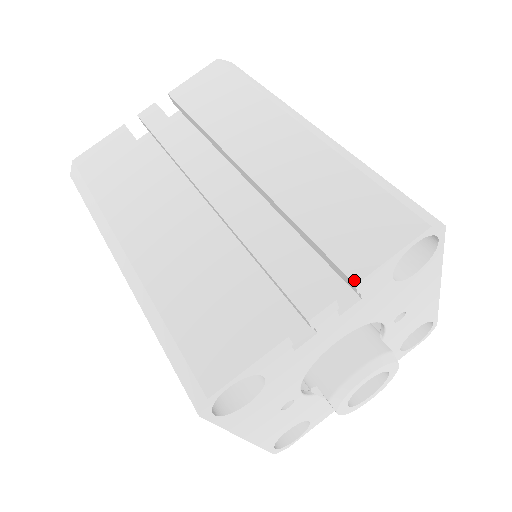
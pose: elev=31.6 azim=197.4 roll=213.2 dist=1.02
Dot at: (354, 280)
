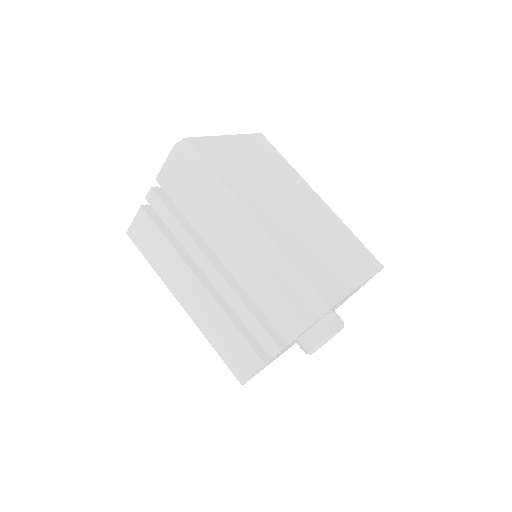
Dot at: (288, 342)
